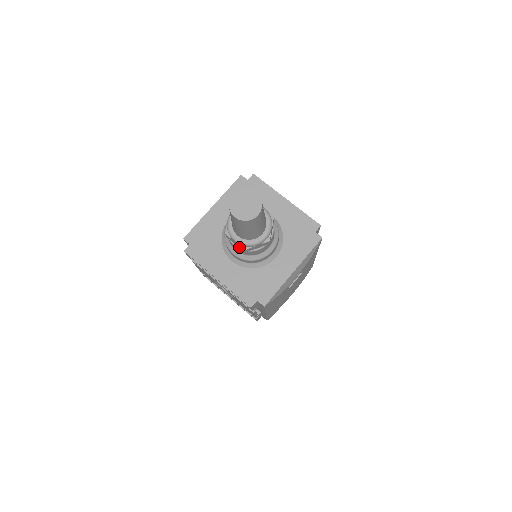
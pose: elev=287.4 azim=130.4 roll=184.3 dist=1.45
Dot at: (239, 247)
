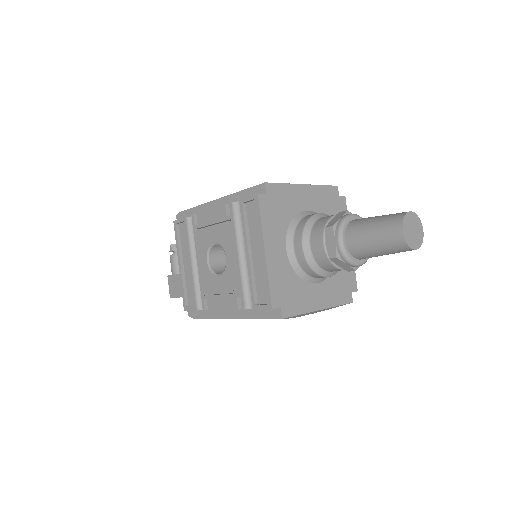
Dot at: (328, 248)
